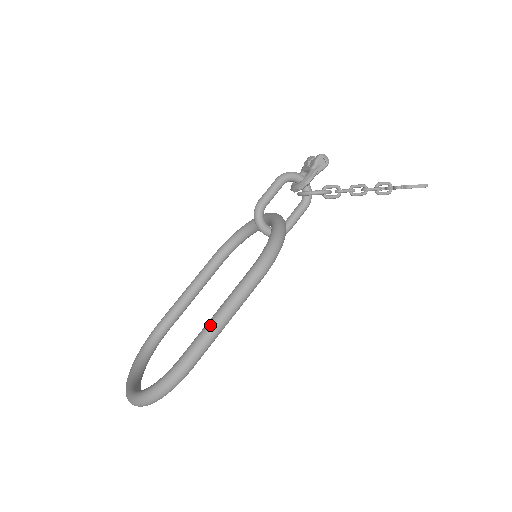
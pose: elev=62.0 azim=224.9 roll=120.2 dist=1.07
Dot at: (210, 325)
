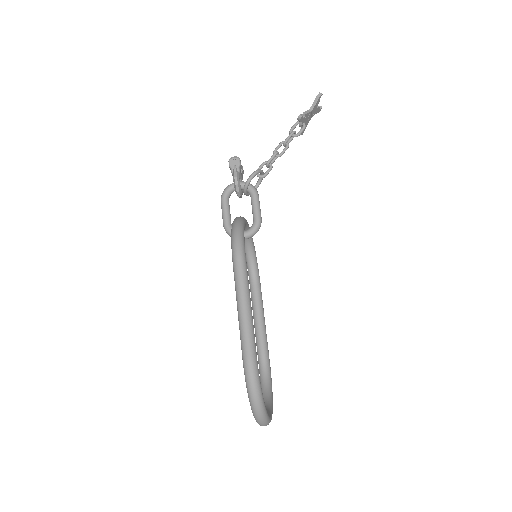
Dot at: (239, 320)
